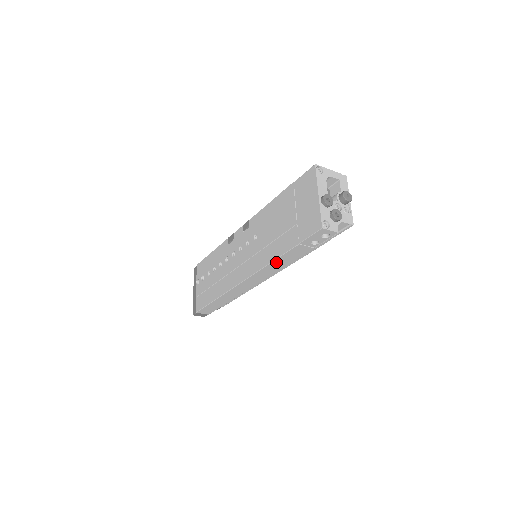
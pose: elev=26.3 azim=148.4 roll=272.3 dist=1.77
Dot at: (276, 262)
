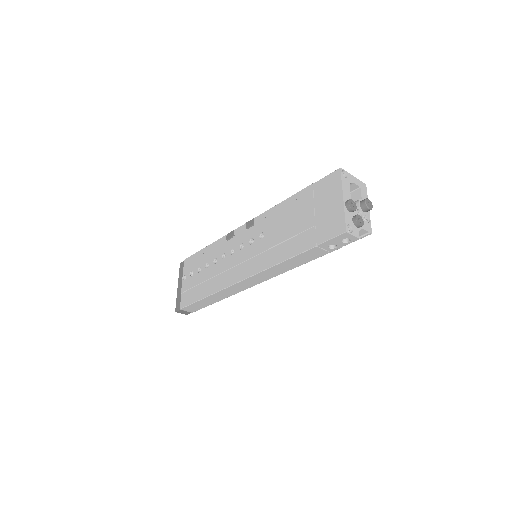
Dot at: (285, 263)
